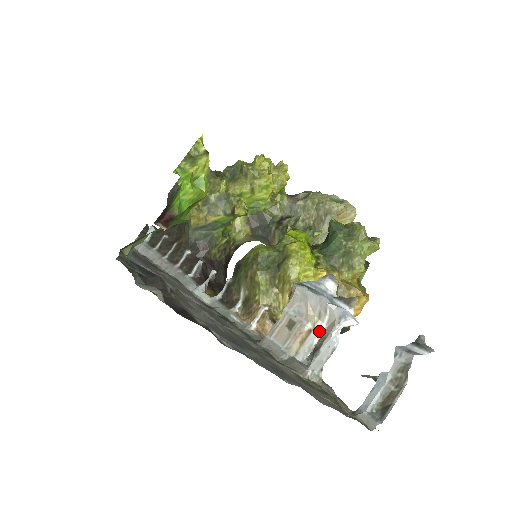
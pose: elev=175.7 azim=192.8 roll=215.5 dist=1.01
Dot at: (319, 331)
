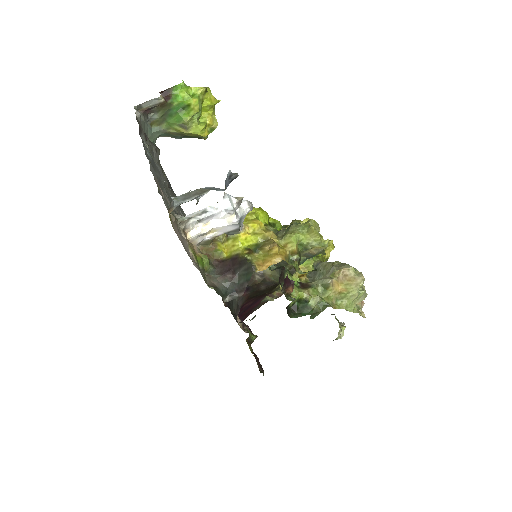
Dot at: occluded
